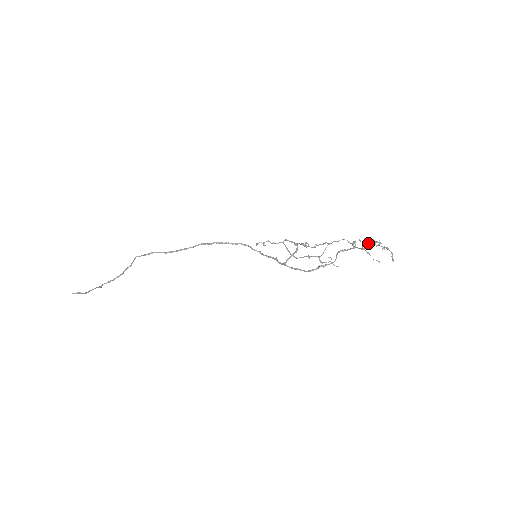
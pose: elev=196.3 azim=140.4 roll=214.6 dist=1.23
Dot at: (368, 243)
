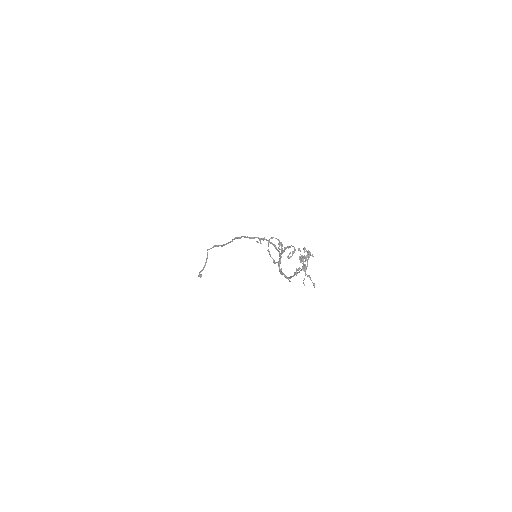
Dot at: (310, 252)
